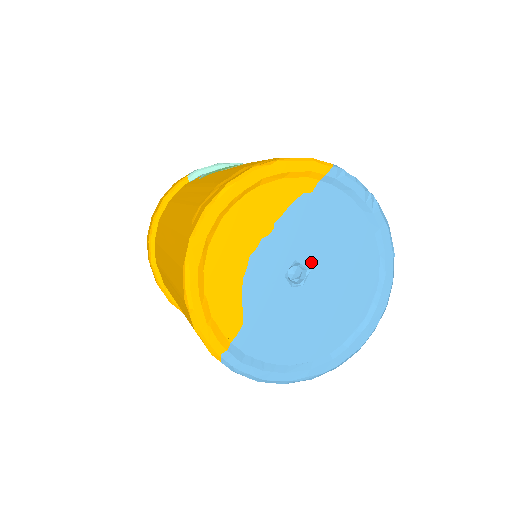
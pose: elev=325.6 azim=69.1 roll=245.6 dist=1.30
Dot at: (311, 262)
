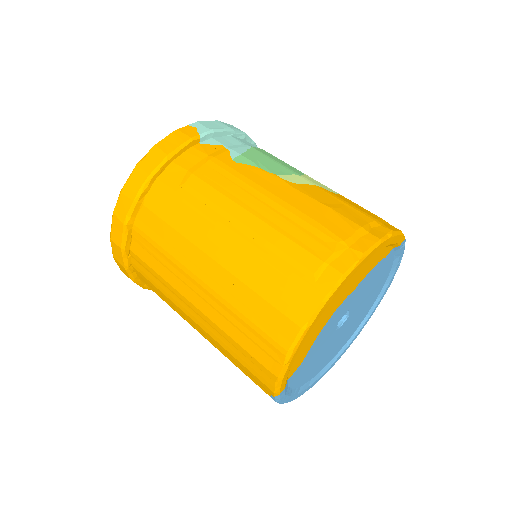
Dot at: (353, 310)
